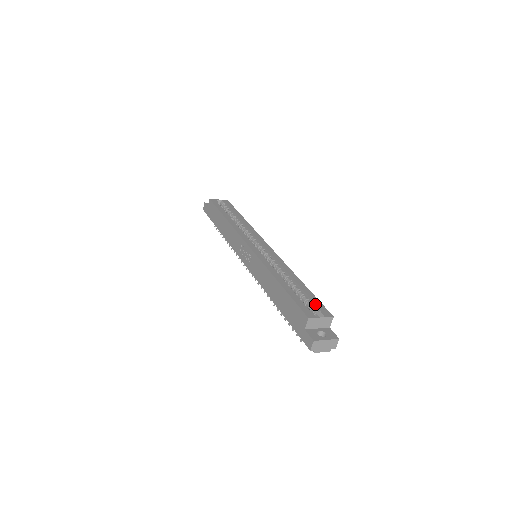
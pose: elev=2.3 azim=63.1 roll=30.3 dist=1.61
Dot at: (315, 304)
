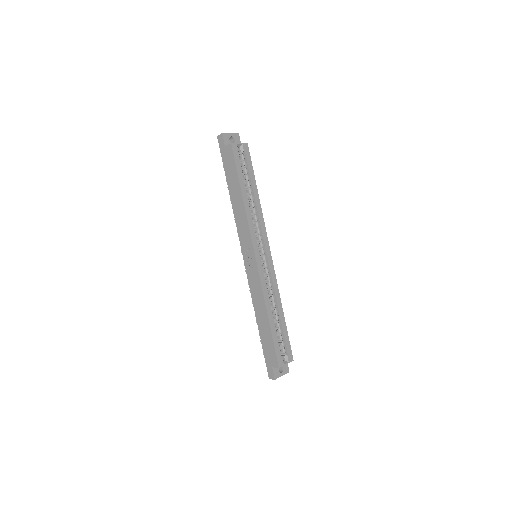
Dot at: (286, 347)
